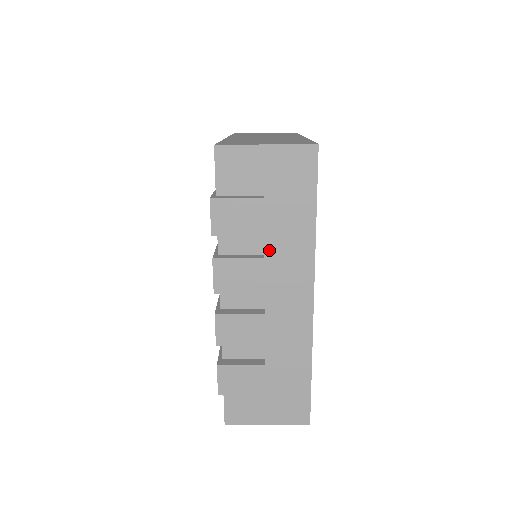
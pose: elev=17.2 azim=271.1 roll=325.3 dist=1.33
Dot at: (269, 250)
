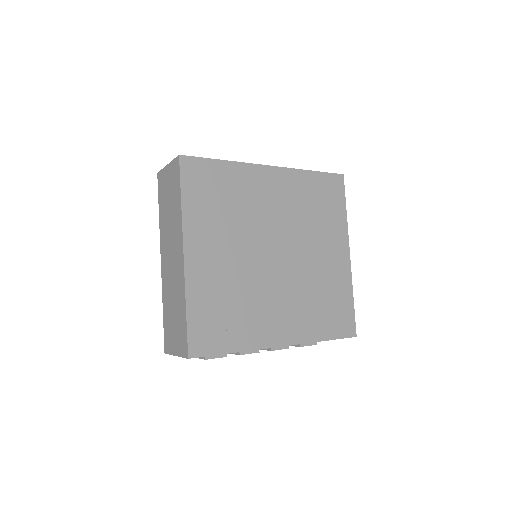
Dot at: occluded
